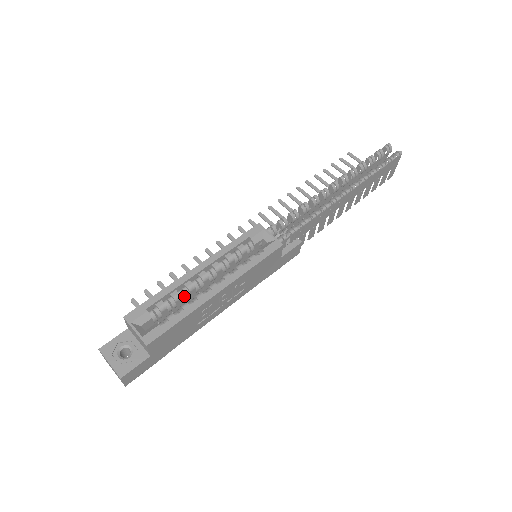
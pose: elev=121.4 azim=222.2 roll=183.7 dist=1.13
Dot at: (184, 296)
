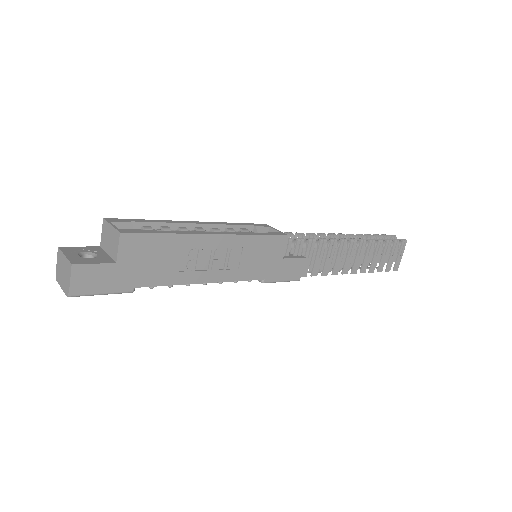
Dot at: occluded
